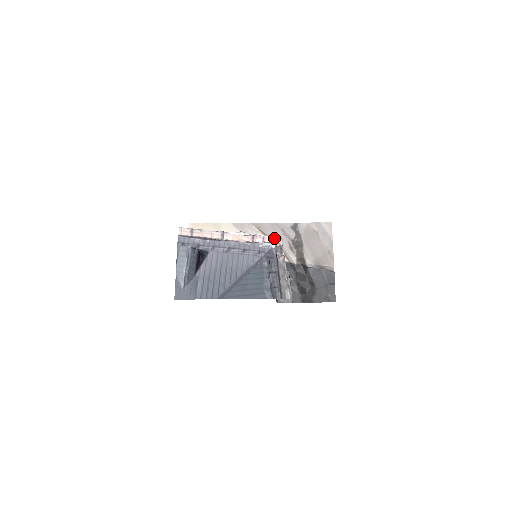
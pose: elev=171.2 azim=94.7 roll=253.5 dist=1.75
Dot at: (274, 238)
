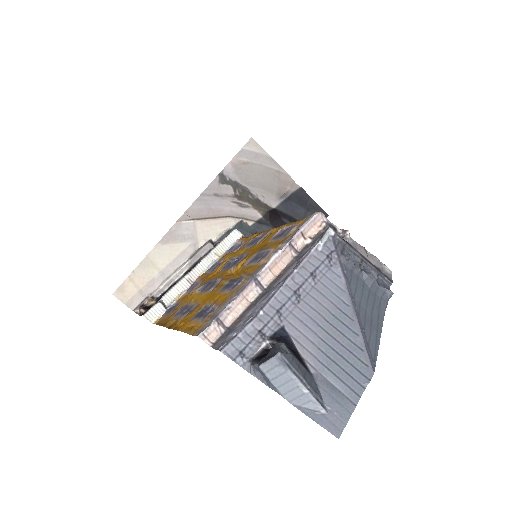
Dot at: (312, 221)
